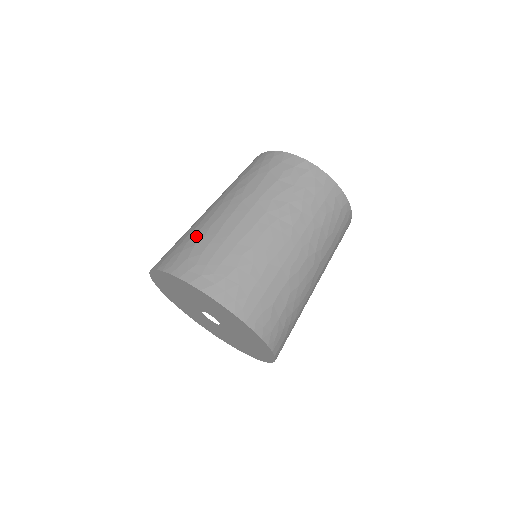
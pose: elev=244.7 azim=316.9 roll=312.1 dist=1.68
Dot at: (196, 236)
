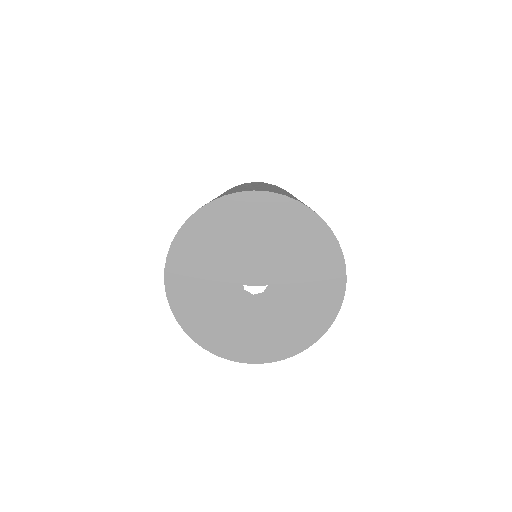
Dot at: occluded
